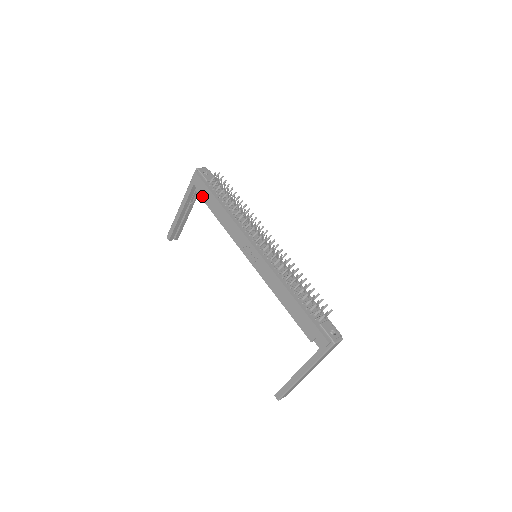
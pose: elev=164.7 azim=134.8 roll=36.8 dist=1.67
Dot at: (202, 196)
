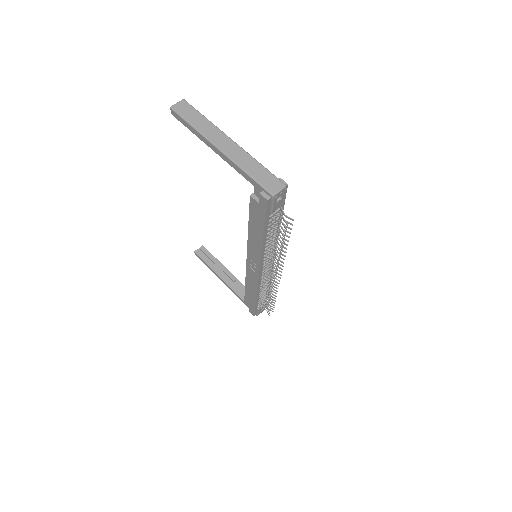
Dot at: (252, 208)
